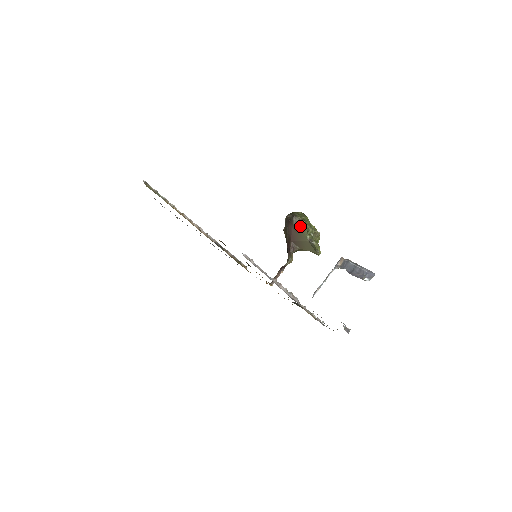
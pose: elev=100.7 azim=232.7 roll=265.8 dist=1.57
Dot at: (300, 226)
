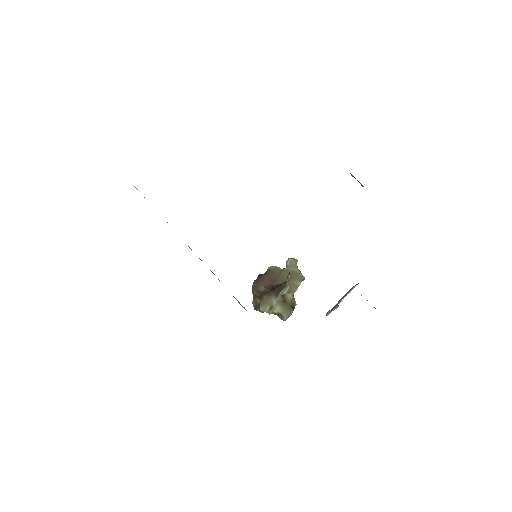
Dot at: (270, 269)
